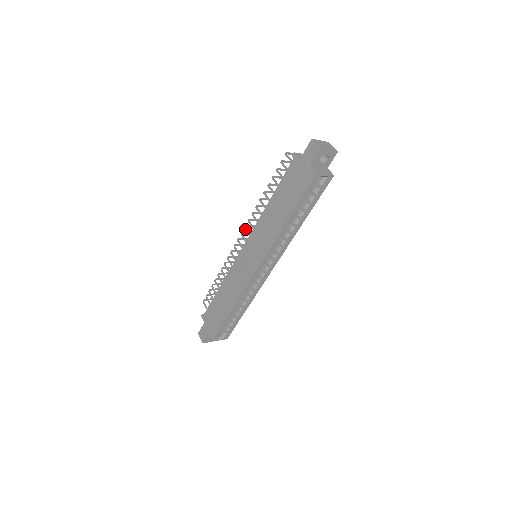
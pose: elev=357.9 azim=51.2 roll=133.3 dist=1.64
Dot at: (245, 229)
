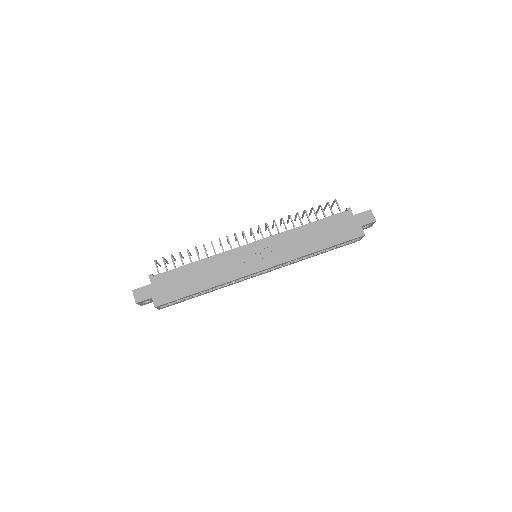
Dot at: (260, 229)
